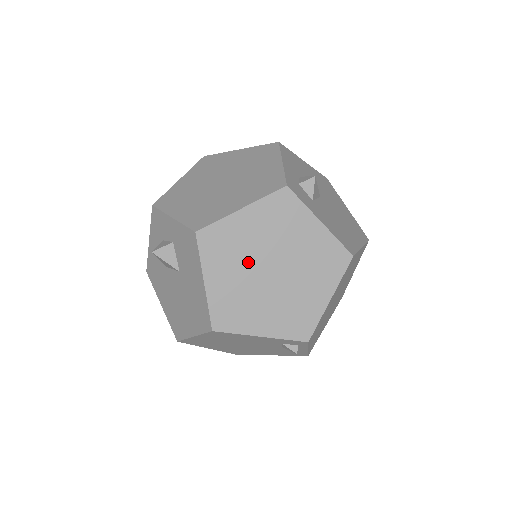
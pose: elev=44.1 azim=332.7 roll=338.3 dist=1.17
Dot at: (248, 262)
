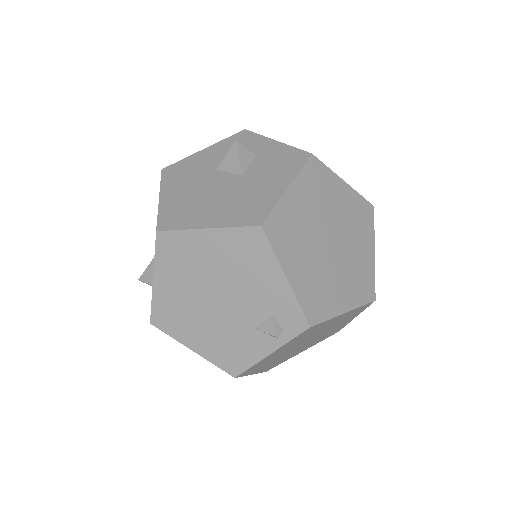
Dot at: (322, 215)
